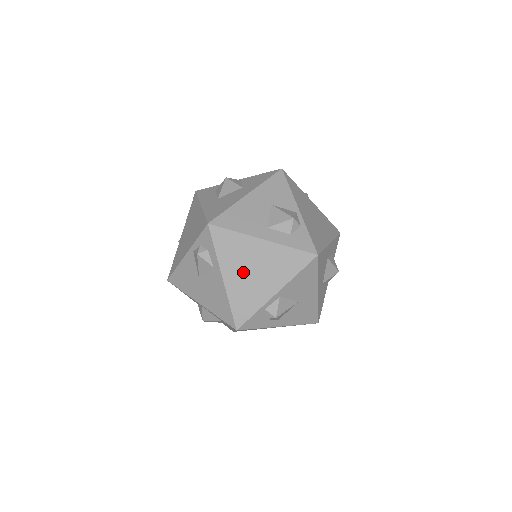
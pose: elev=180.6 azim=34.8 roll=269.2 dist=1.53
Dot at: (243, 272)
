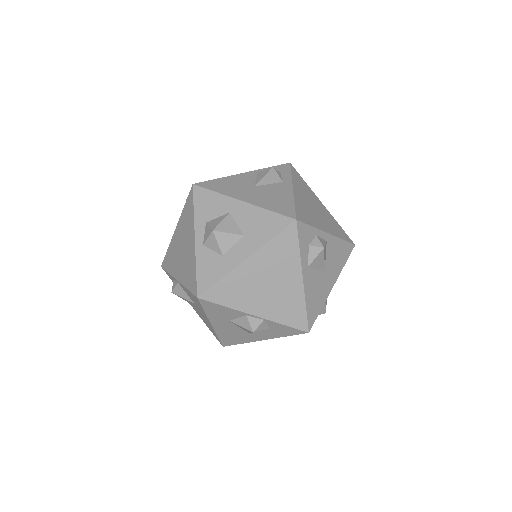
Dot at: (307, 201)
